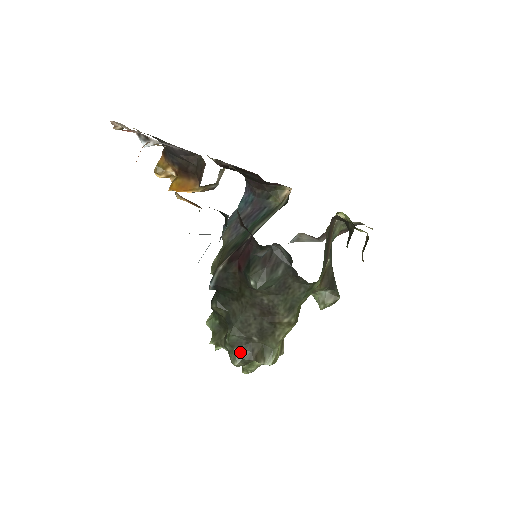
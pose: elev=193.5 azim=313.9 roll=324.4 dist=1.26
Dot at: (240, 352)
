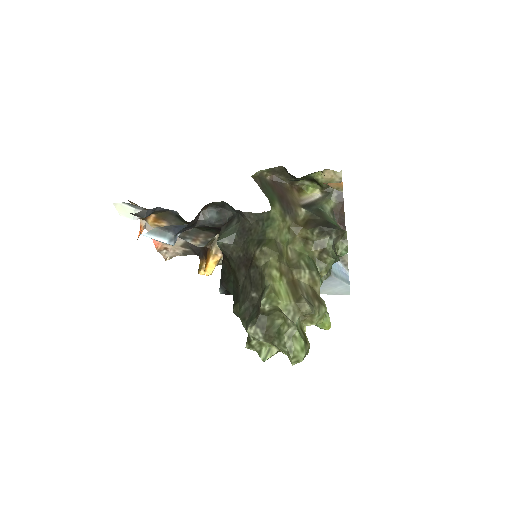
Dot at: (250, 318)
